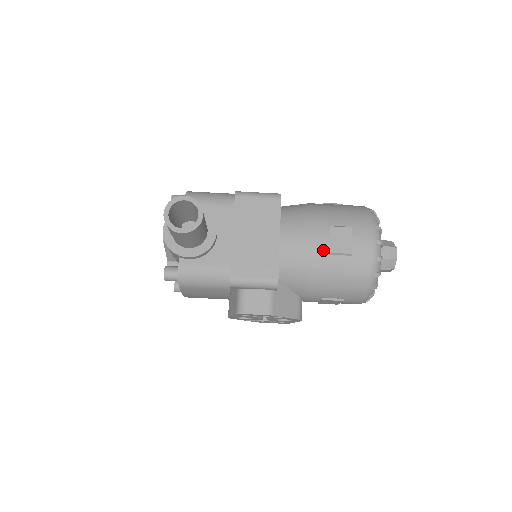
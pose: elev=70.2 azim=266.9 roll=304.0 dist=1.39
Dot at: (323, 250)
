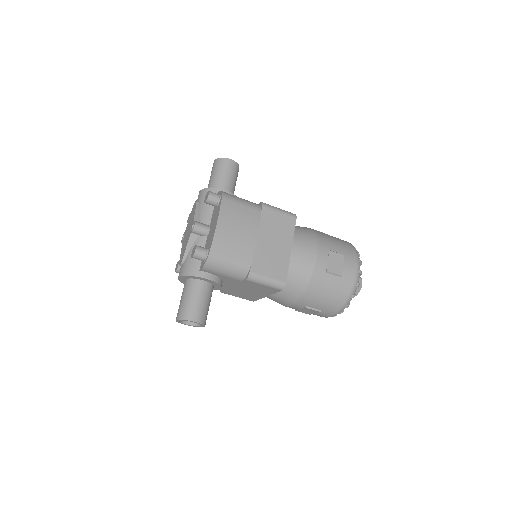
Dot at: (292, 308)
